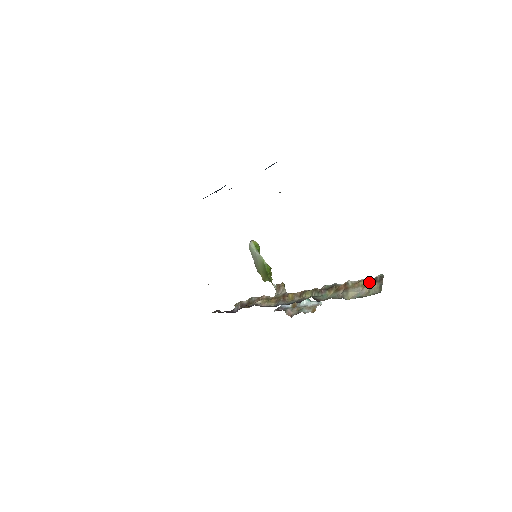
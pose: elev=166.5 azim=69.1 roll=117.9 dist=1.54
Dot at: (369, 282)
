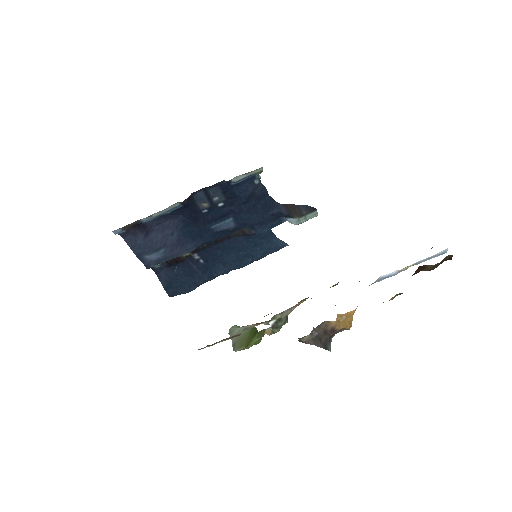
Dot at: occluded
